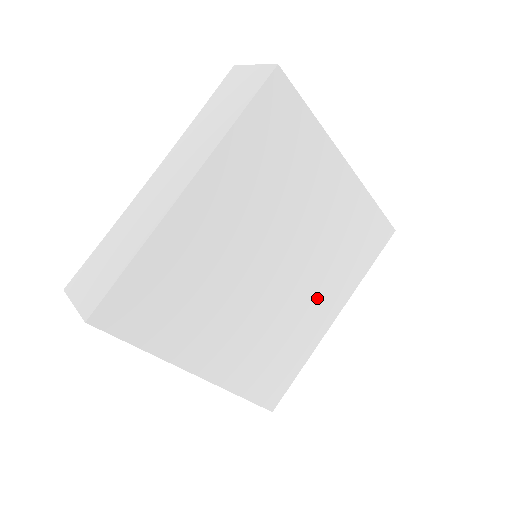
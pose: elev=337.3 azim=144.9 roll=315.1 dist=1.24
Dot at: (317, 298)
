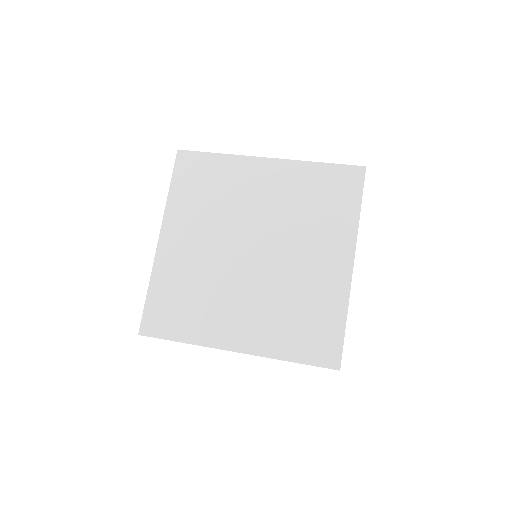
Dot at: (245, 313)
